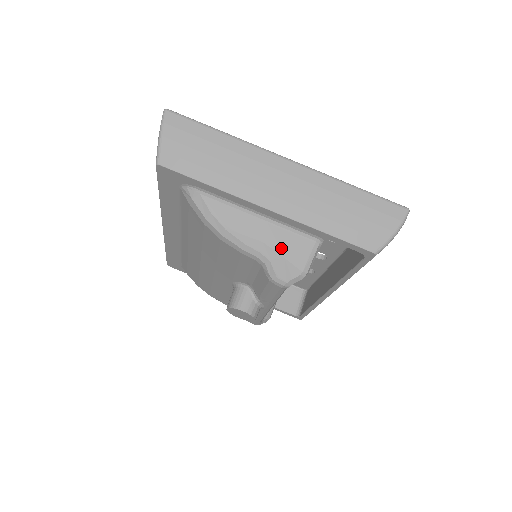
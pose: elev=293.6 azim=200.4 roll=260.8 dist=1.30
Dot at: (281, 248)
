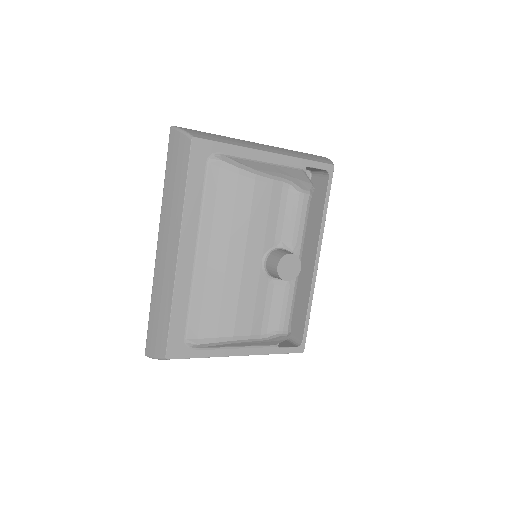
Dot at: (291, 175)
